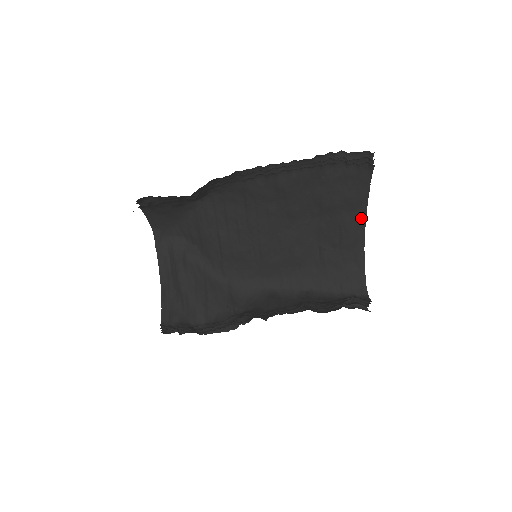
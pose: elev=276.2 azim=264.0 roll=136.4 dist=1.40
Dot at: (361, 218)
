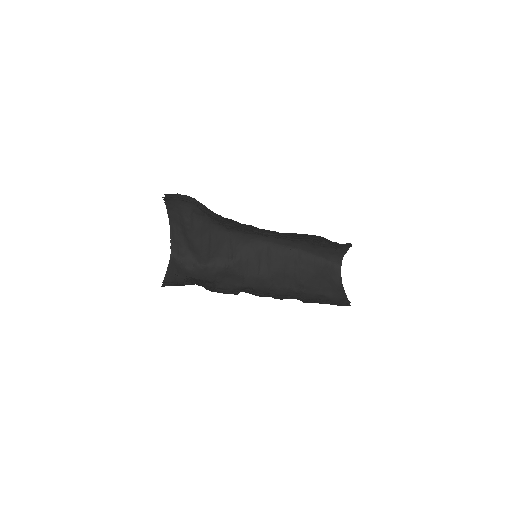
Dot at: occluded
